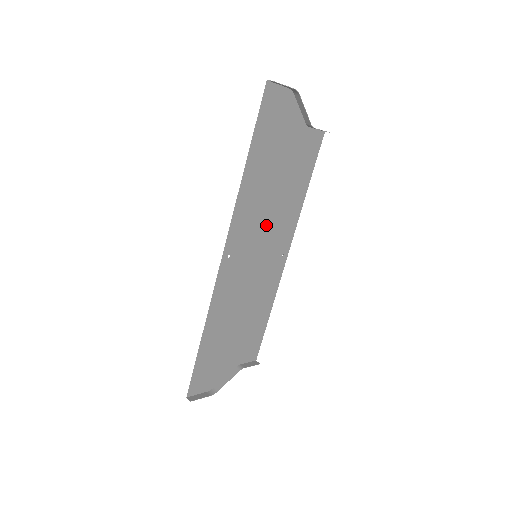
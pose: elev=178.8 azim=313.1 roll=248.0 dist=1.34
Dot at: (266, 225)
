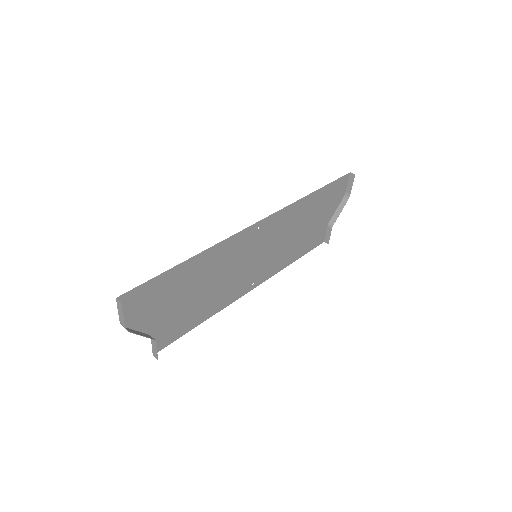
Dot at: (276, 245)
